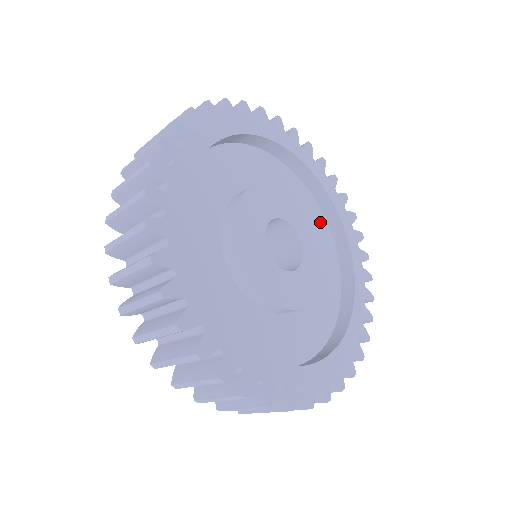
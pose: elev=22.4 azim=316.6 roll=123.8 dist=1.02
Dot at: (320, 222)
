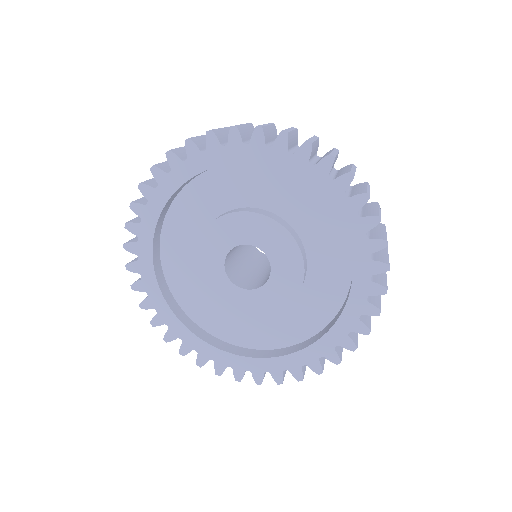
Dot at: (338, 284)
